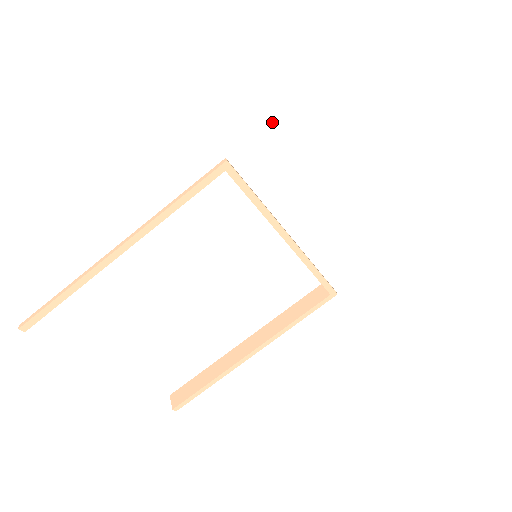
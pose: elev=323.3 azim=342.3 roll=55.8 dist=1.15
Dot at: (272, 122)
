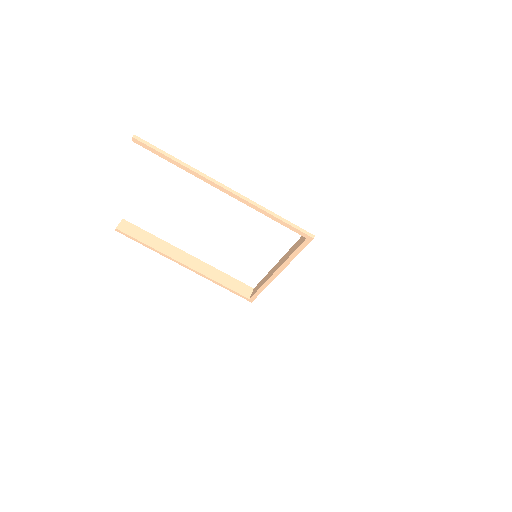
Dot at: (348, 255)
